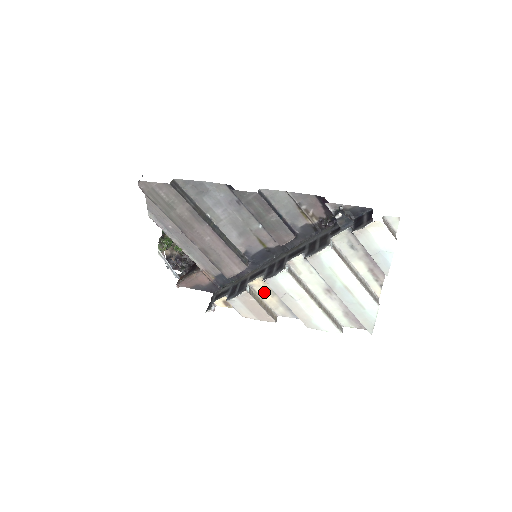
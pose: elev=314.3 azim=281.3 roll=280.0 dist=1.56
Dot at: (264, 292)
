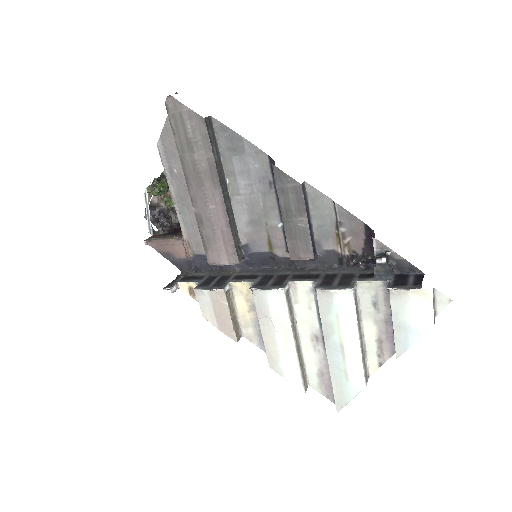
Dot at: (242, 301)
